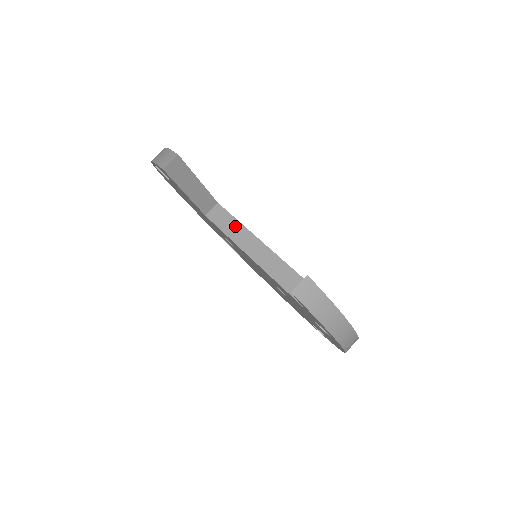
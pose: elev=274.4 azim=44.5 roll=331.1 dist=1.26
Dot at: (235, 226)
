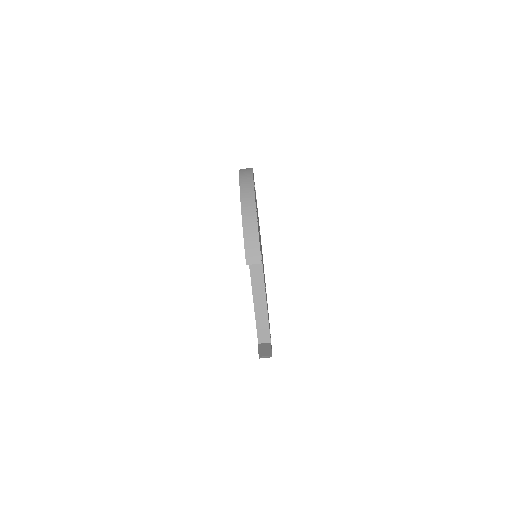
Dot at: (259, 271)
